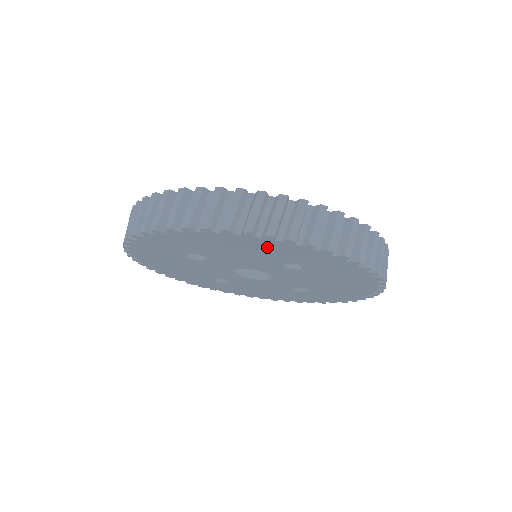
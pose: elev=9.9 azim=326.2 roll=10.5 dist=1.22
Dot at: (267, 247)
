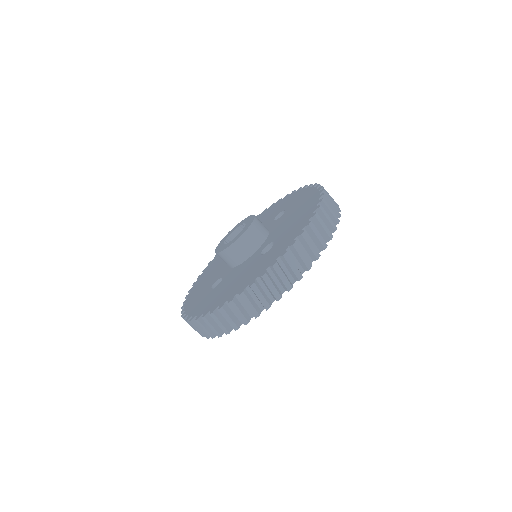
Dot at: occluded
